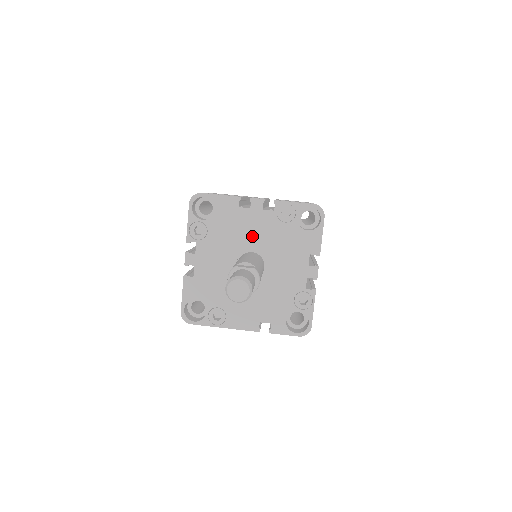
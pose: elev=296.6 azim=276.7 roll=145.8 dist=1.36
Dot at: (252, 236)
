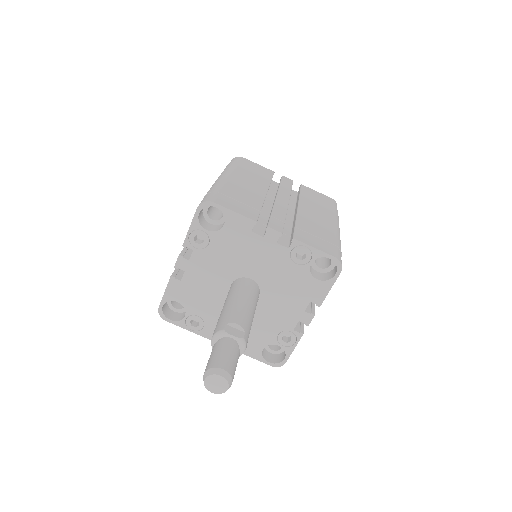
Dot at: (256, 264)
